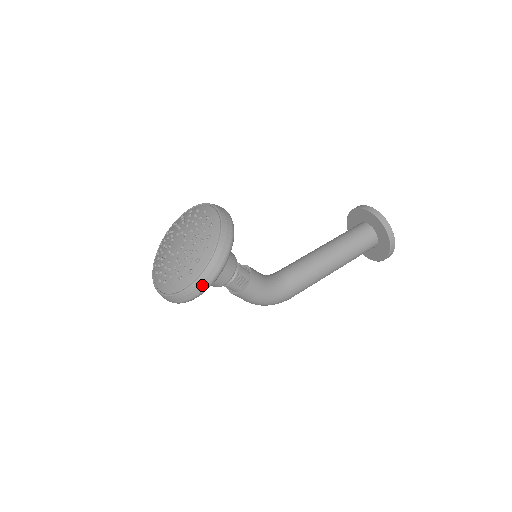
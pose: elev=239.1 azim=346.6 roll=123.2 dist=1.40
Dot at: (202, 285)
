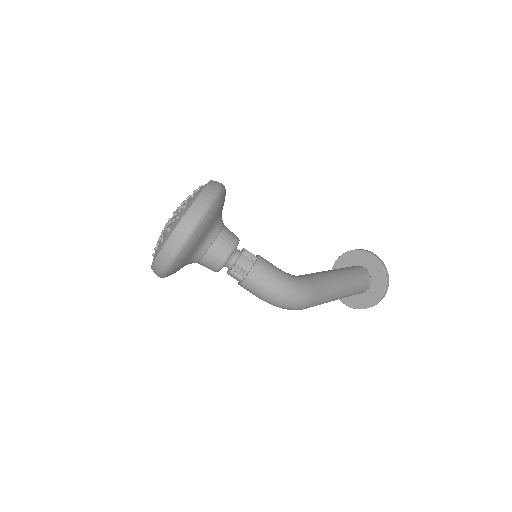
Dot at: (208, 196)
